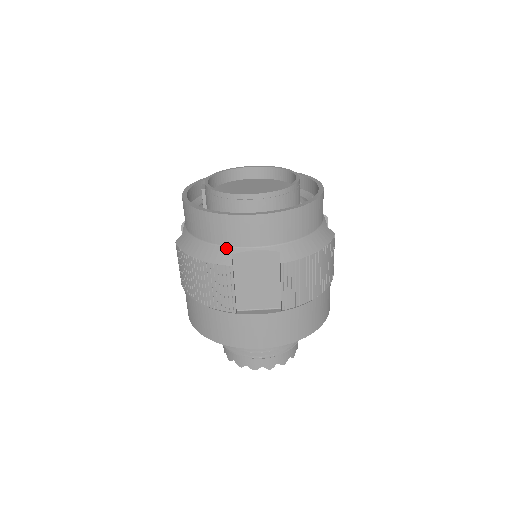
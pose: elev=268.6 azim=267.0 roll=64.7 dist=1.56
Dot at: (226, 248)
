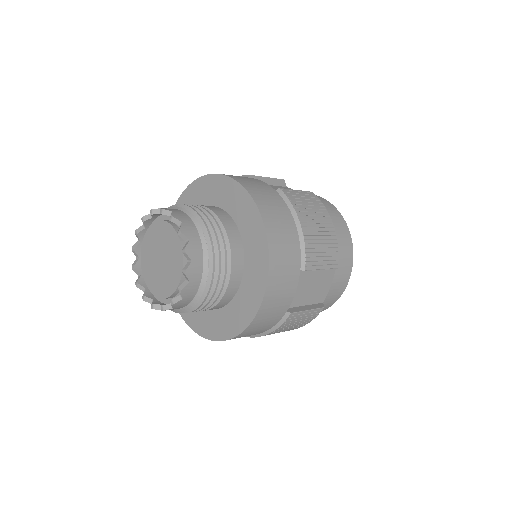
Dot at: occluded
